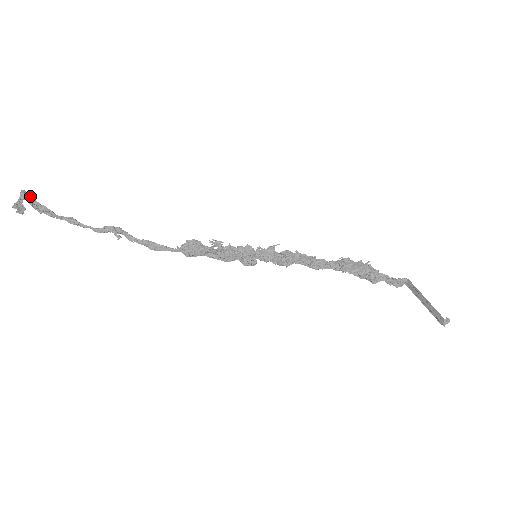
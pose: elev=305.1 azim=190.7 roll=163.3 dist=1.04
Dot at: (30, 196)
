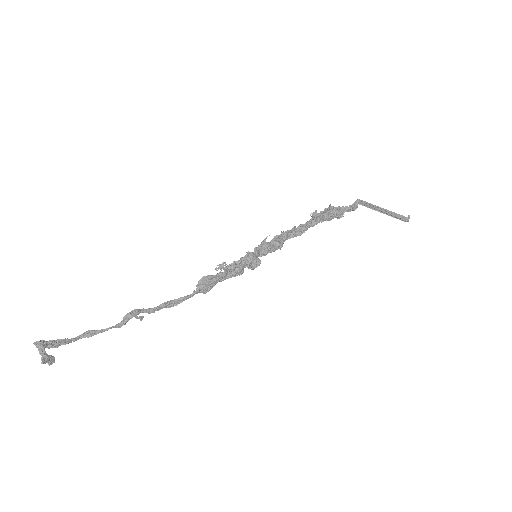
Dot at: (43, 342)
